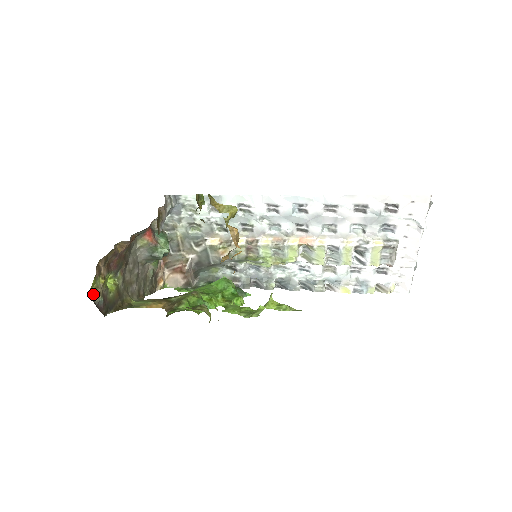
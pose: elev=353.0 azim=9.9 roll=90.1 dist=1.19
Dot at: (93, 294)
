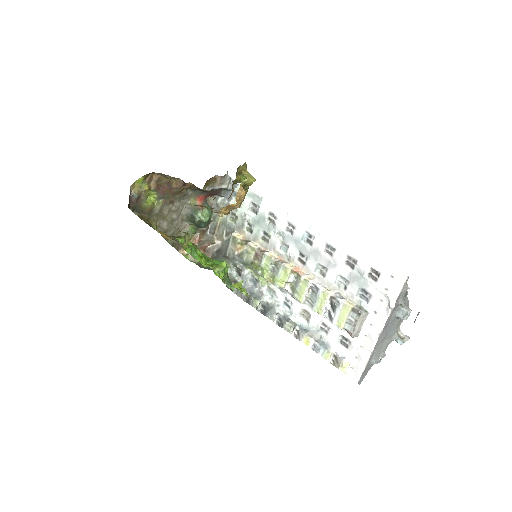
Dot at: (135, 188)
